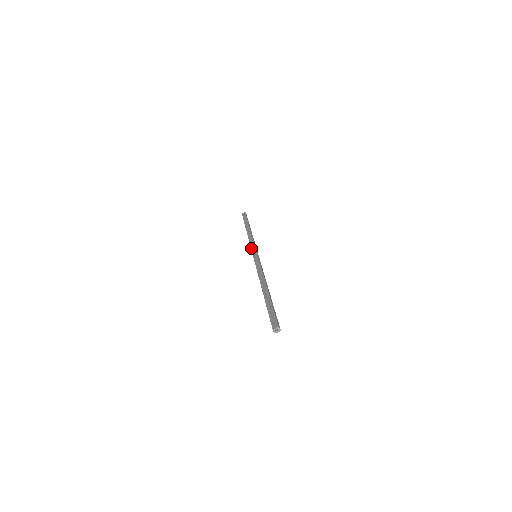
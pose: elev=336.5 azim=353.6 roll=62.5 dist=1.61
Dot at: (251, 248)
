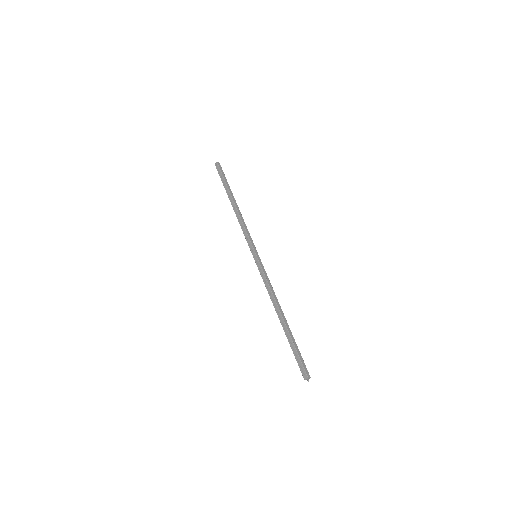
Dot at: occluded
